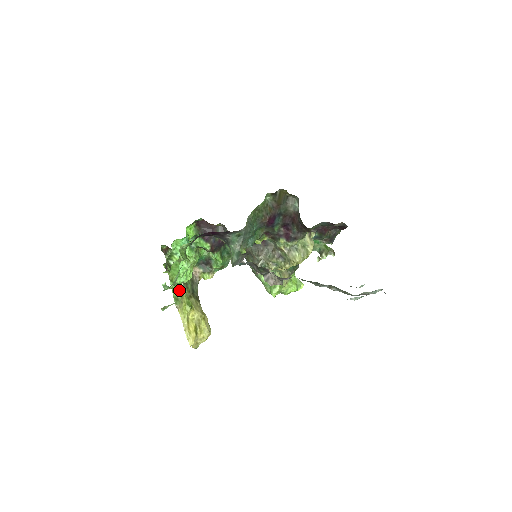
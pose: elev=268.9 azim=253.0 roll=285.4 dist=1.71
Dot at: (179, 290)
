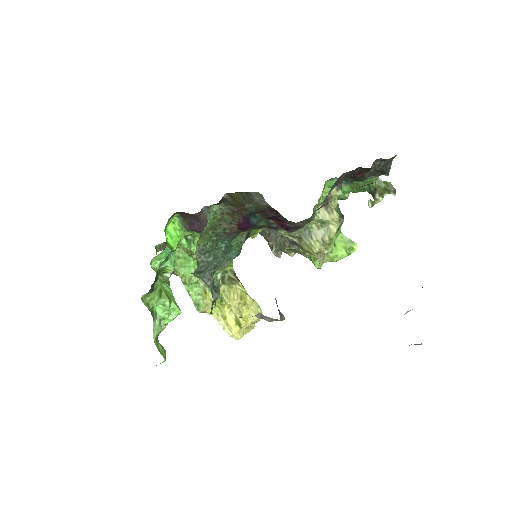
Dot at: (197, 291)
